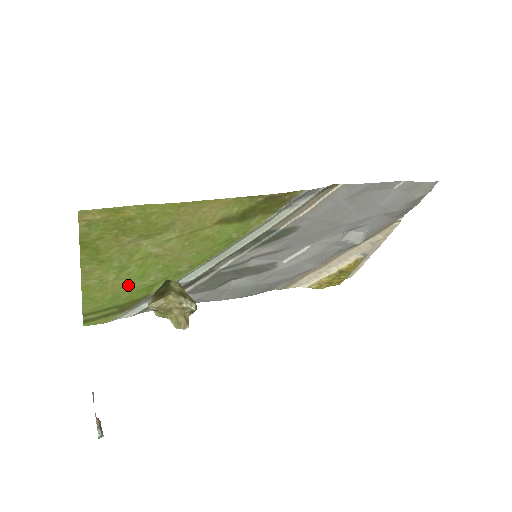
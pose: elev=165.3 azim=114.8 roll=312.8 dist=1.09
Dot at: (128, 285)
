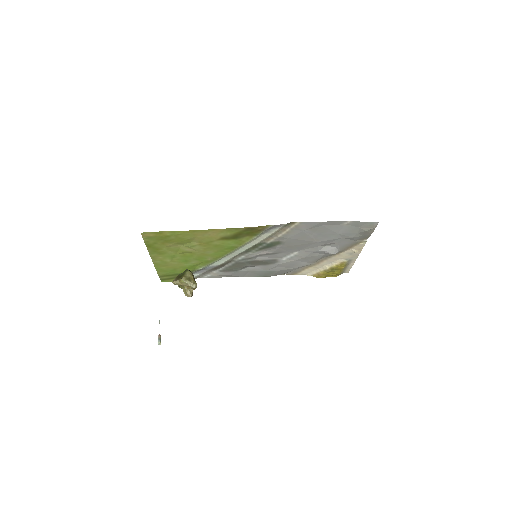
Dot at: (180, 265)
